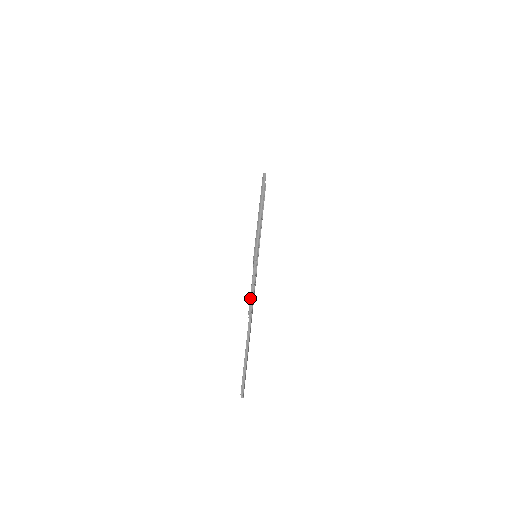
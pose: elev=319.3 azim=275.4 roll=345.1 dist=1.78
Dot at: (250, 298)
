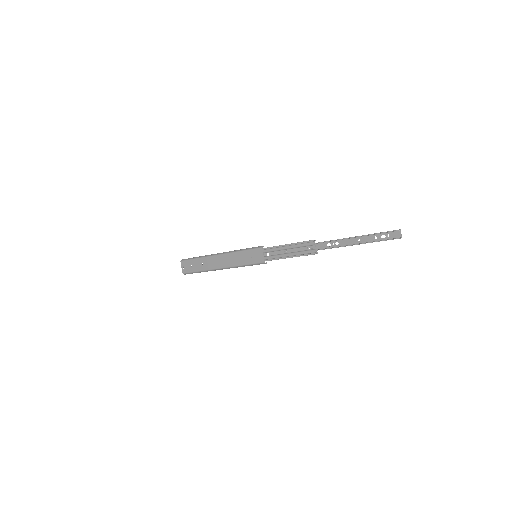
Dot at: (299, 242)
